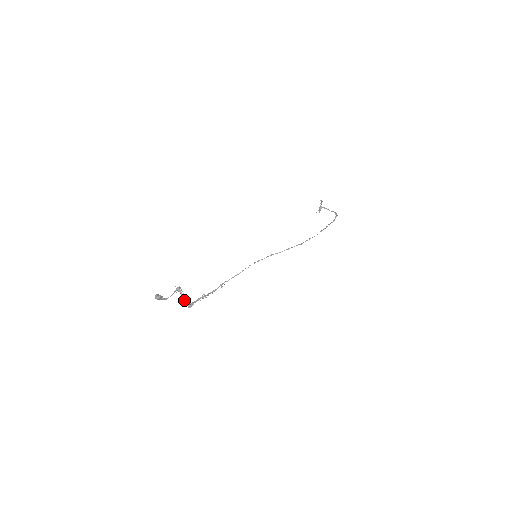
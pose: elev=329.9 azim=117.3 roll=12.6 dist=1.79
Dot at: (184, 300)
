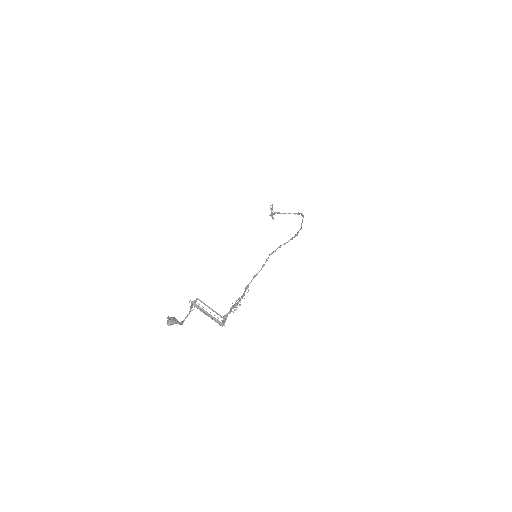
Dot at: (210, 317)
